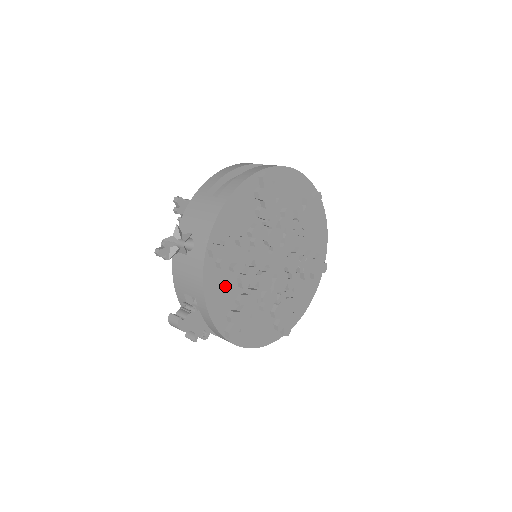
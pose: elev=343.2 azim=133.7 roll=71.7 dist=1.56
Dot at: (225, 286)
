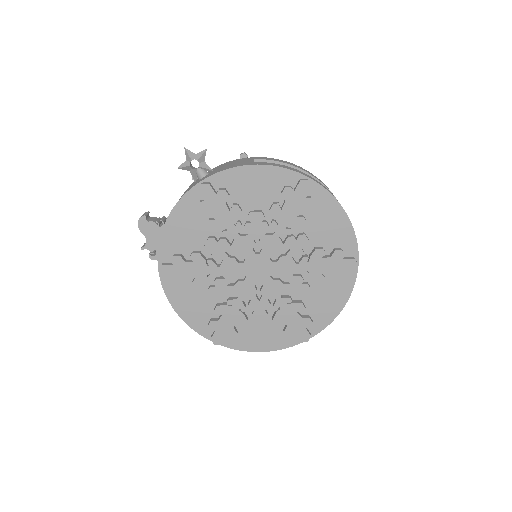
Dot at: (193, 229)
